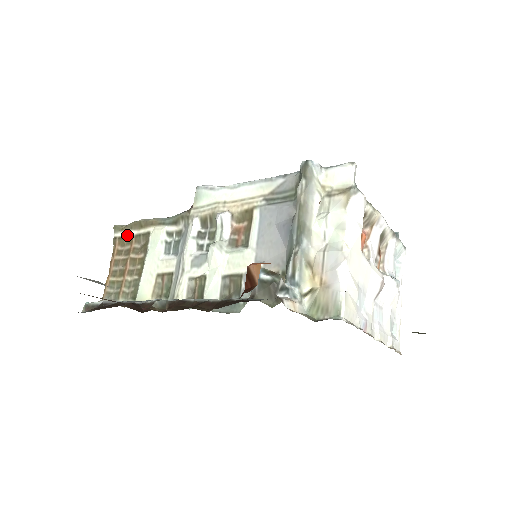
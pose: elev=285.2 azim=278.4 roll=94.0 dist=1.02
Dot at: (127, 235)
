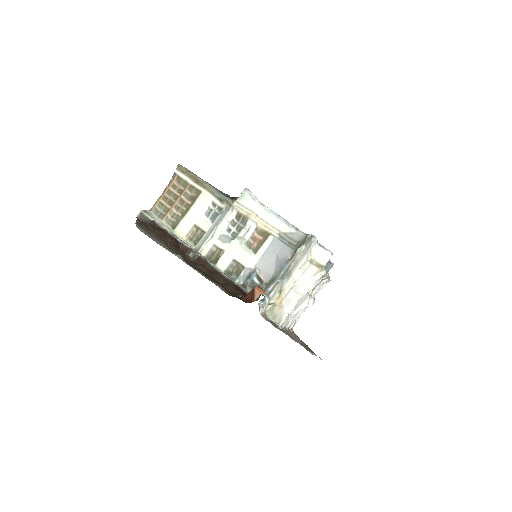
Dot at: (185, 179)
